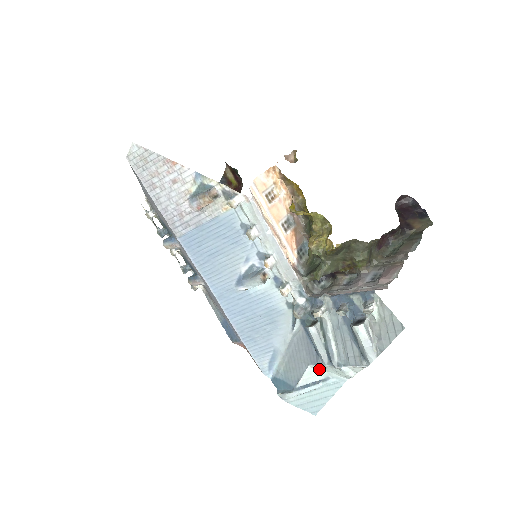
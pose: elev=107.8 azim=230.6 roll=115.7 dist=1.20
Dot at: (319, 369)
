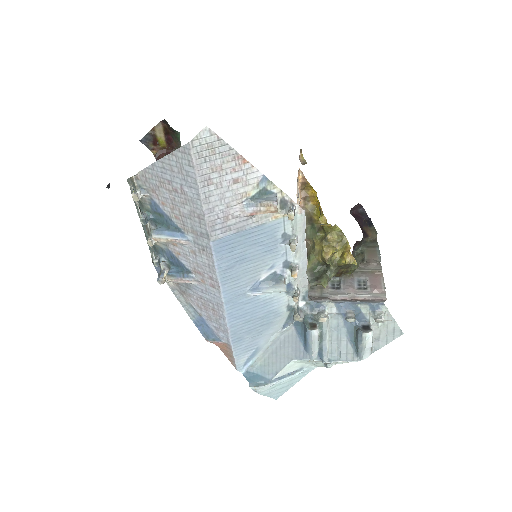
Dot at: (299, 362)
